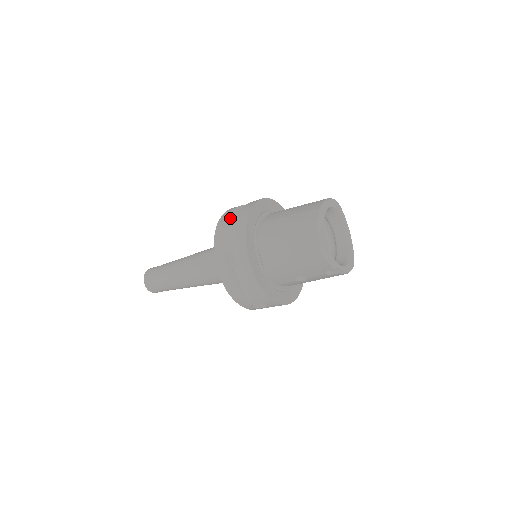
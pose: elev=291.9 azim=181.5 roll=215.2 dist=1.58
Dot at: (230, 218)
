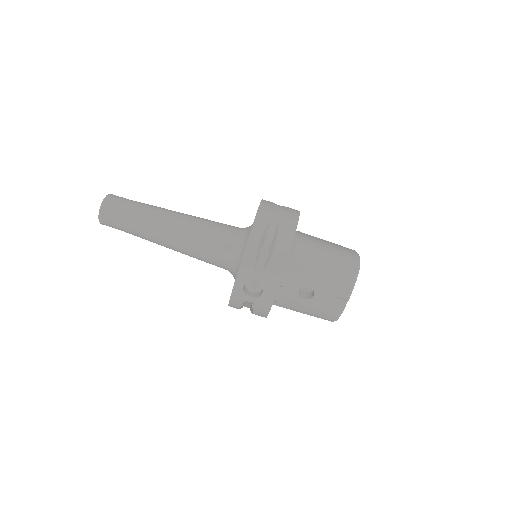
Dot at: occluded
